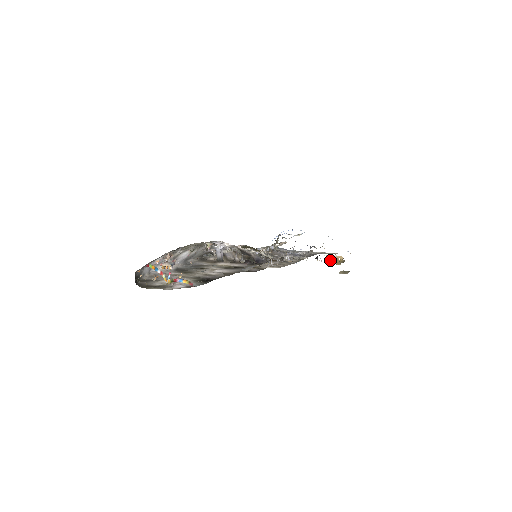
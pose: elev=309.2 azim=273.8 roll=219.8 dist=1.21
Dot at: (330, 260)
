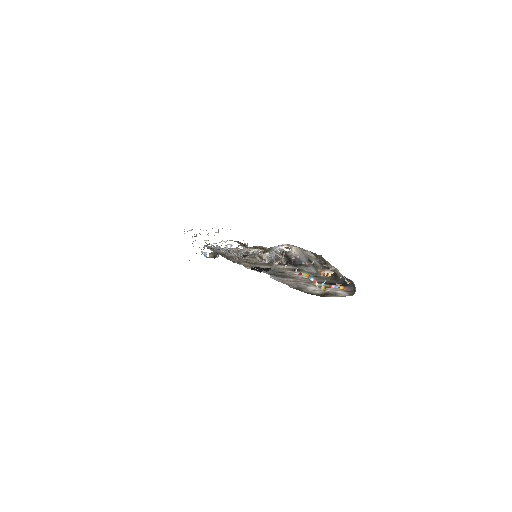
Dot at: occluded
